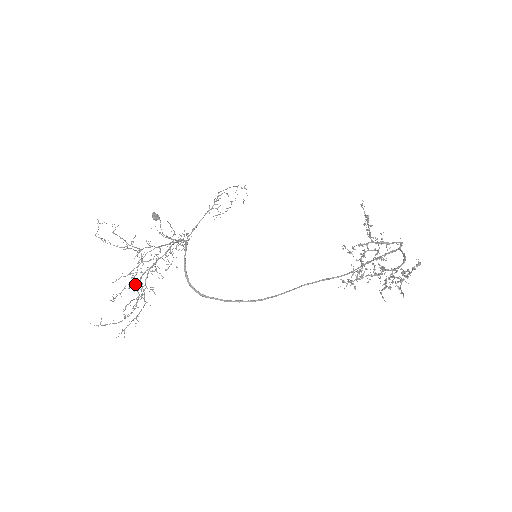
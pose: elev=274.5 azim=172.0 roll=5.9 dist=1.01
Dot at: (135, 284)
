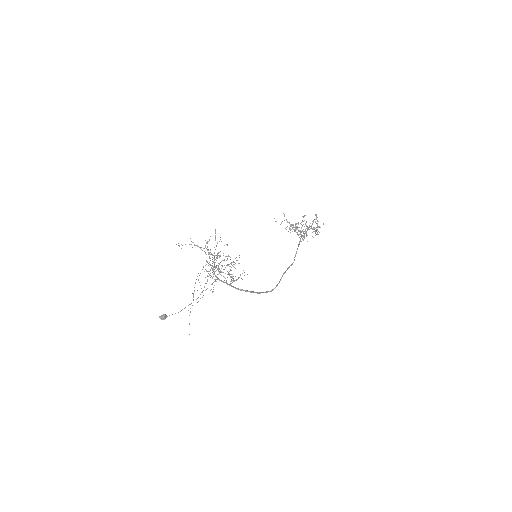
Dot at: occluded
